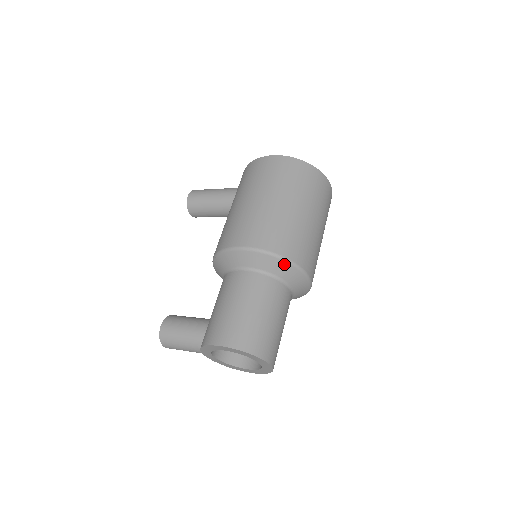
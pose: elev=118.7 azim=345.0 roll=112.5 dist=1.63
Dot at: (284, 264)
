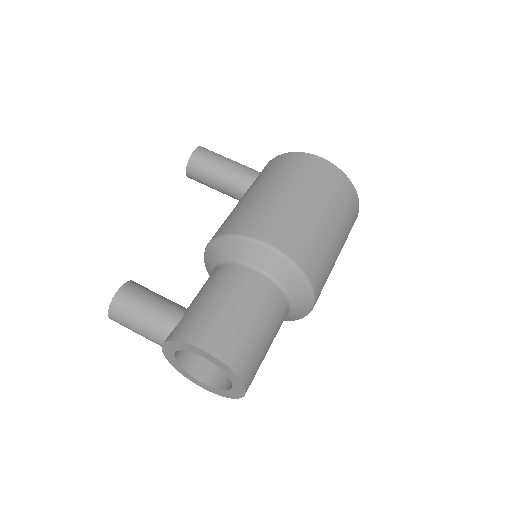
Dot at: (303, 283)
